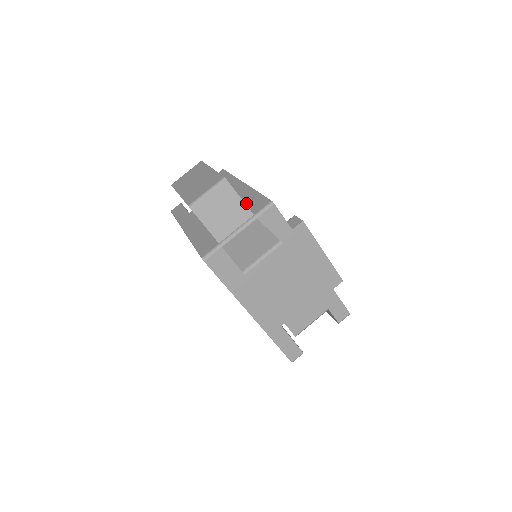
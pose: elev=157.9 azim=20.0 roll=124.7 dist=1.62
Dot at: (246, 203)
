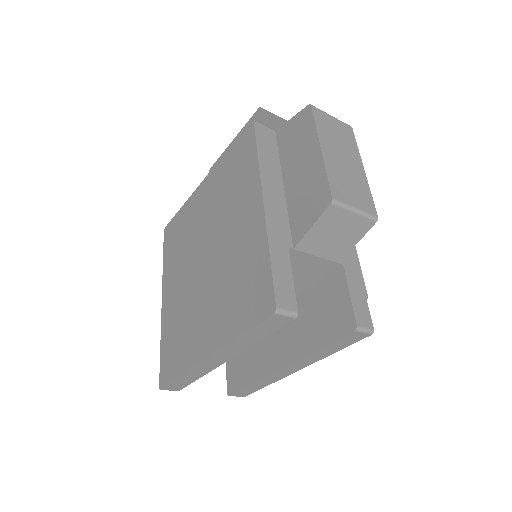
Dot at: occluded
